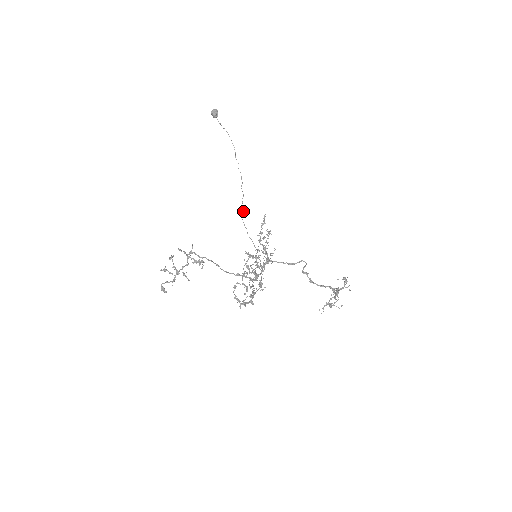
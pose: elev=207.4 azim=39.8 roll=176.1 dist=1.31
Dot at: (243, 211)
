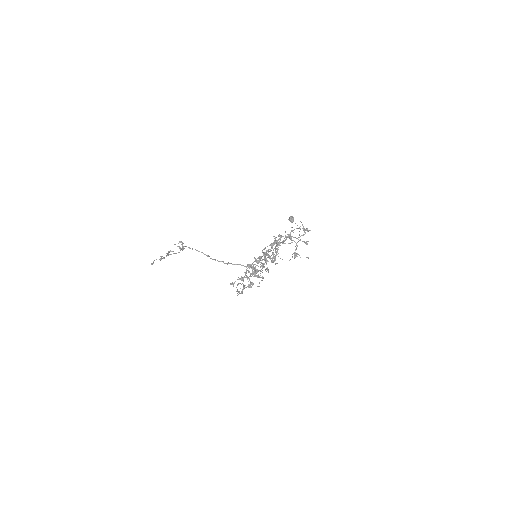
Dot at: occluded
